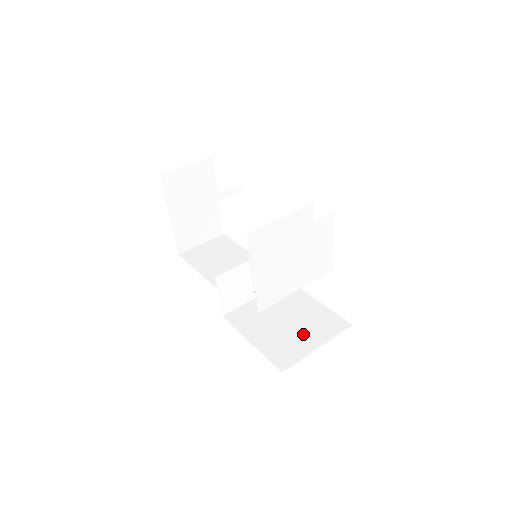
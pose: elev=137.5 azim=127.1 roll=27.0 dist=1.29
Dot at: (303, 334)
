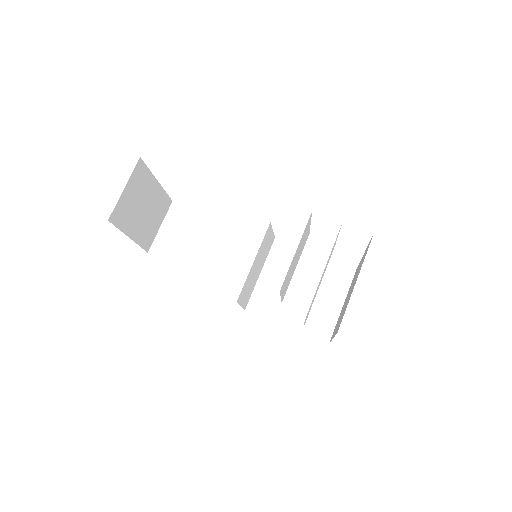
Dot at: (324, 297)
